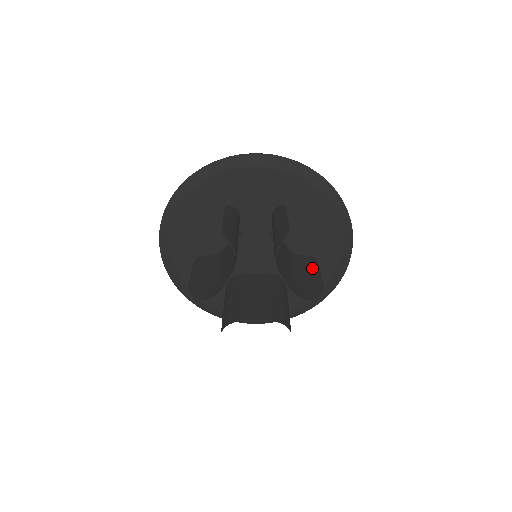
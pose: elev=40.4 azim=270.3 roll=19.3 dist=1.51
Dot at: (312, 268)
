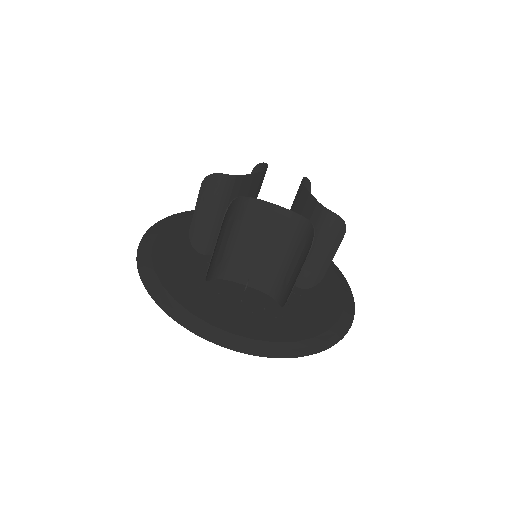
Dot at: (321, 265)
